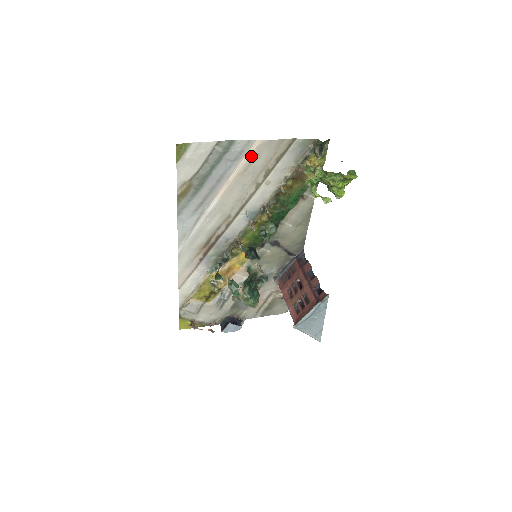
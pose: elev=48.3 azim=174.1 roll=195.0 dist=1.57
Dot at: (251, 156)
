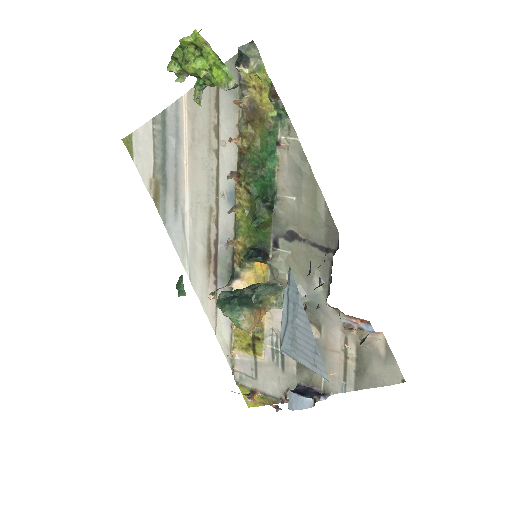
Dot at: (189, 119)
